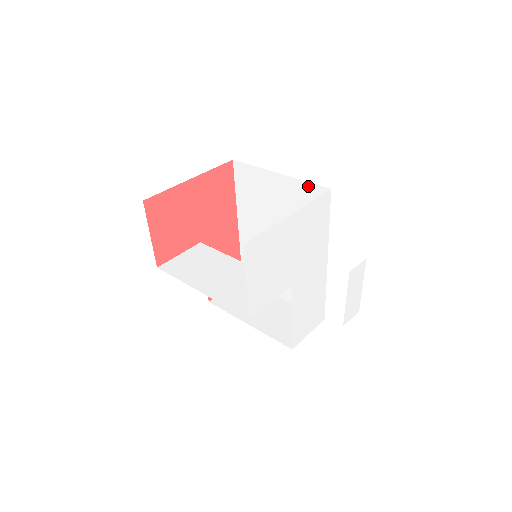
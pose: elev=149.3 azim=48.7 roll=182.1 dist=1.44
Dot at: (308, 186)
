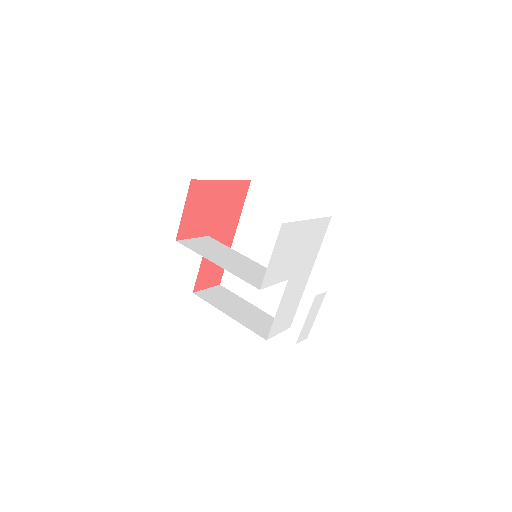
Dot at: (313, 211)
